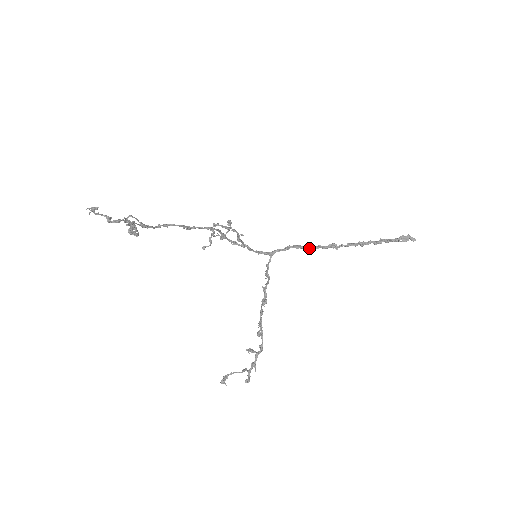
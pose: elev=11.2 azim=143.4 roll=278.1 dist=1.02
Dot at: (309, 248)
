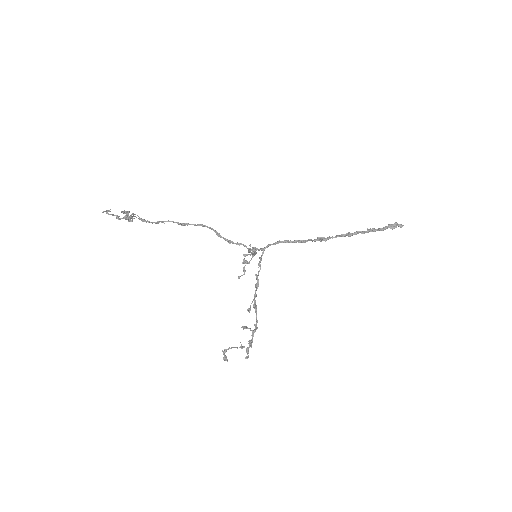
Dot at: (298, 242)
